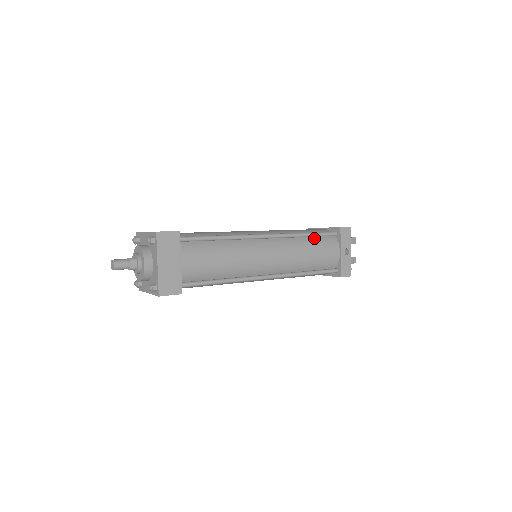
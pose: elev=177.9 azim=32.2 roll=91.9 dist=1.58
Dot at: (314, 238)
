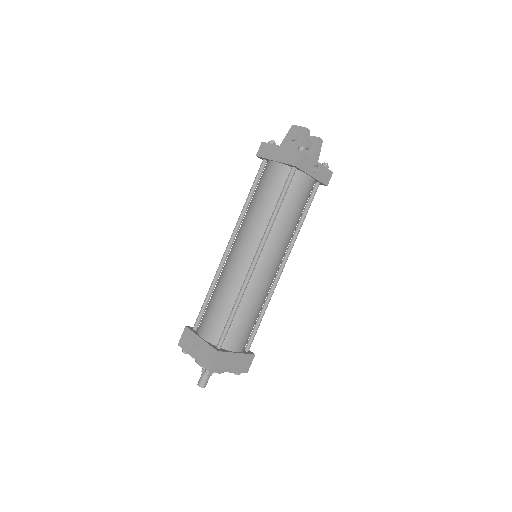
Dot at: (284, 200)
